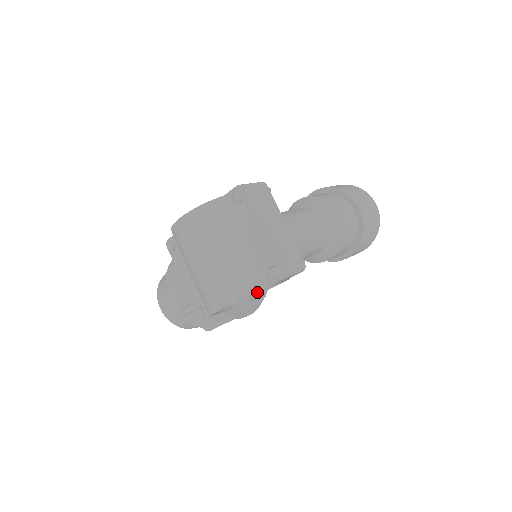
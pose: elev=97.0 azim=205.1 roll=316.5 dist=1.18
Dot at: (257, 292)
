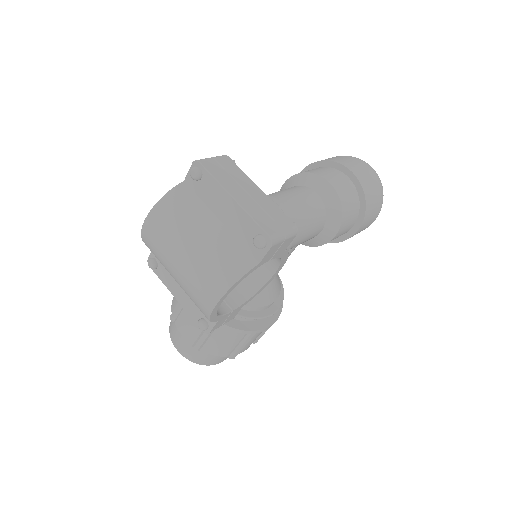
Dot at: (260, 285)
